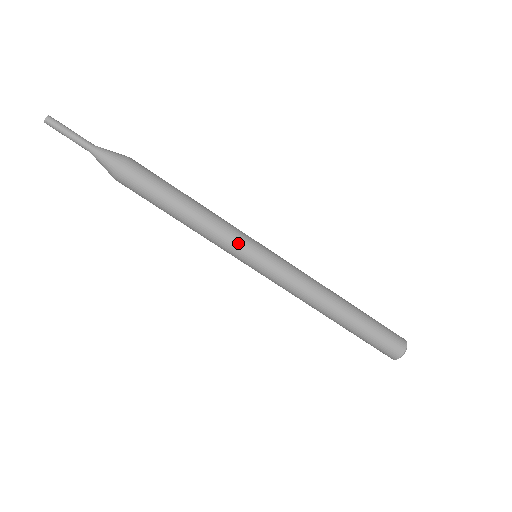
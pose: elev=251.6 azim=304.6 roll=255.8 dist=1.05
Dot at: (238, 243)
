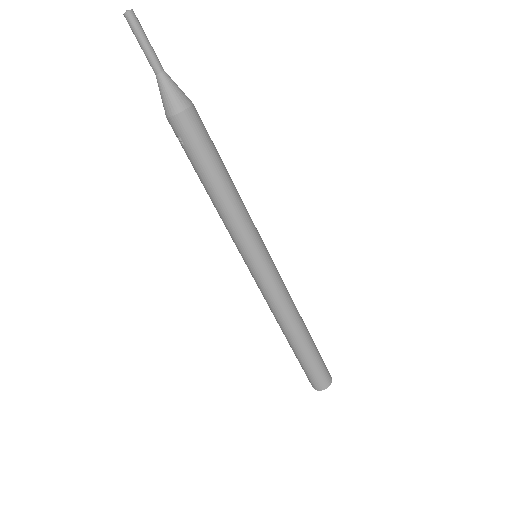
Dot at: (257, 234)
